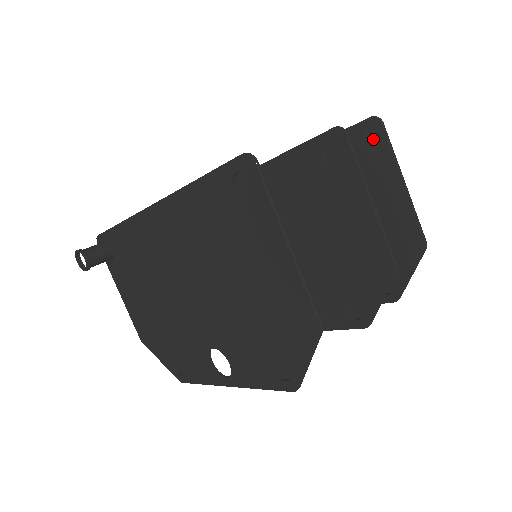
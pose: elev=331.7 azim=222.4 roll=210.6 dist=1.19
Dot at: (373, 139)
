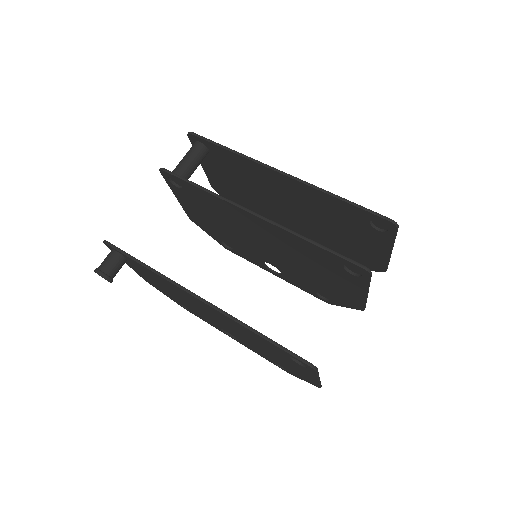
Dot at: (384, 225)
